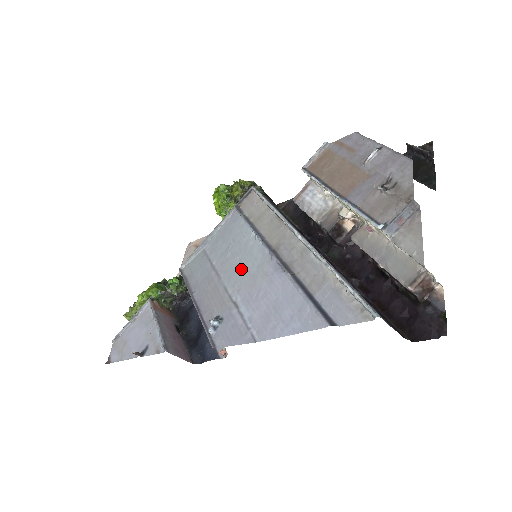
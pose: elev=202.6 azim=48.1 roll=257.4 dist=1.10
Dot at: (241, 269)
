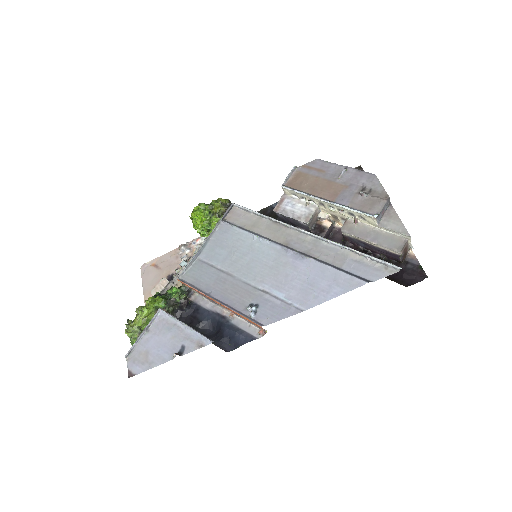
Dot at: (256, 265)
